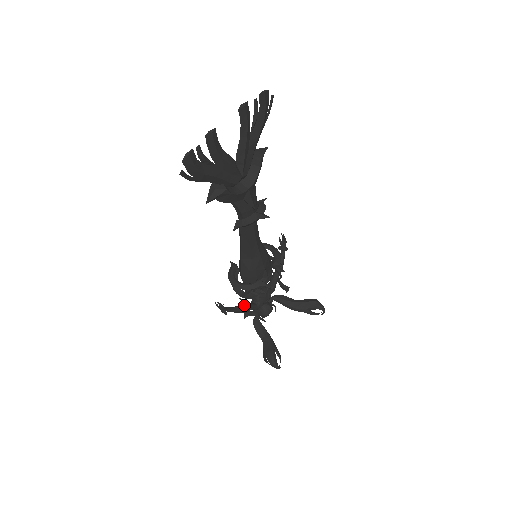
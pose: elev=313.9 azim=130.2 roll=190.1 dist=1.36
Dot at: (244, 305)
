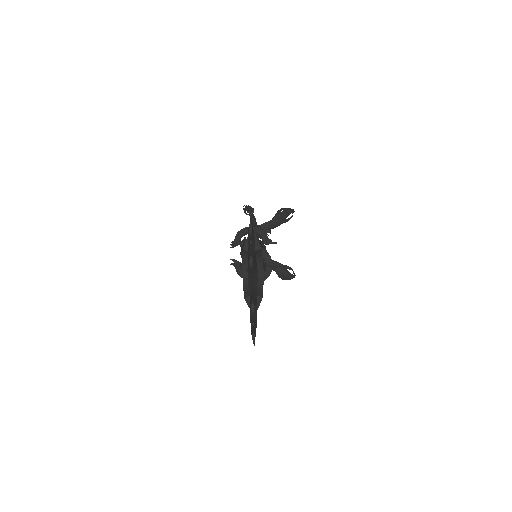
Dot at: occluded
